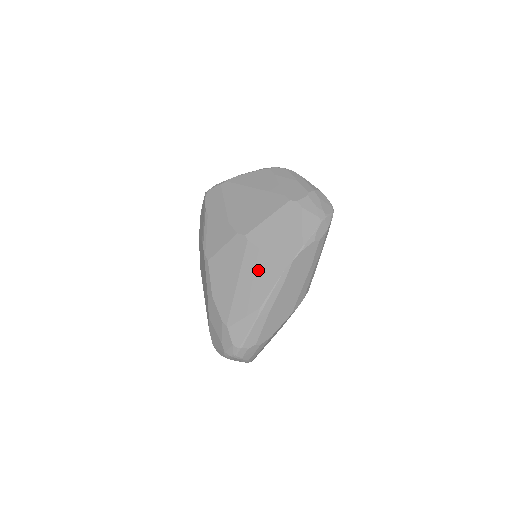
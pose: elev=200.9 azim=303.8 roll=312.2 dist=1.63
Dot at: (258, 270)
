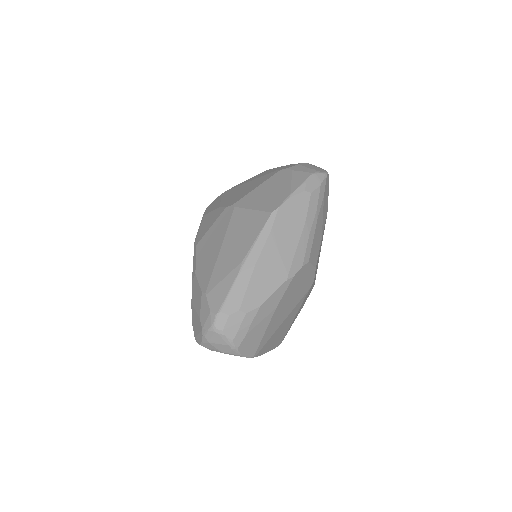
Dot at: (243, 227)
